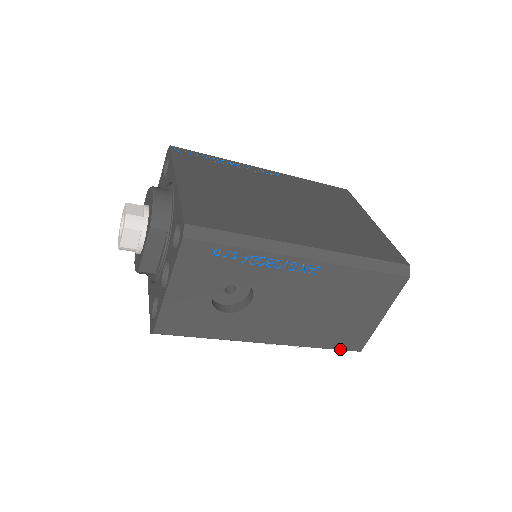
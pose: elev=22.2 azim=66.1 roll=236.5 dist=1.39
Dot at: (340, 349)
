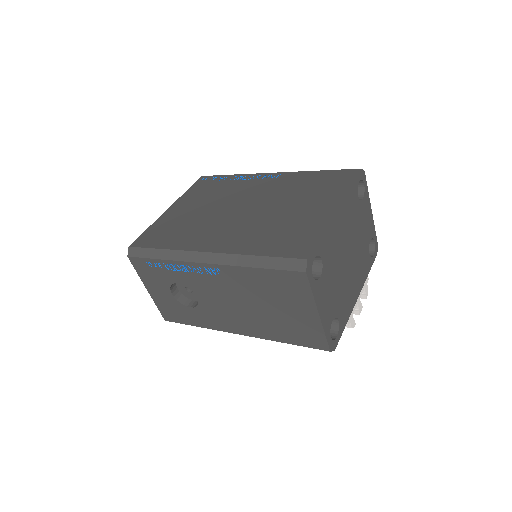
Dot at: (306, 346)
